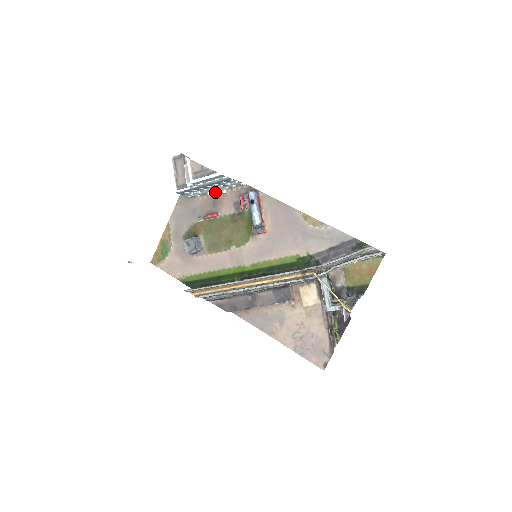
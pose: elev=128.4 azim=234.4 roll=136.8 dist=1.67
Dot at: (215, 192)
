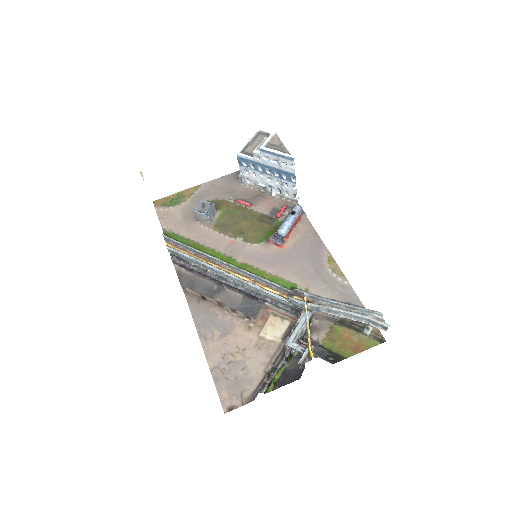
Dot at: (264, 190)
